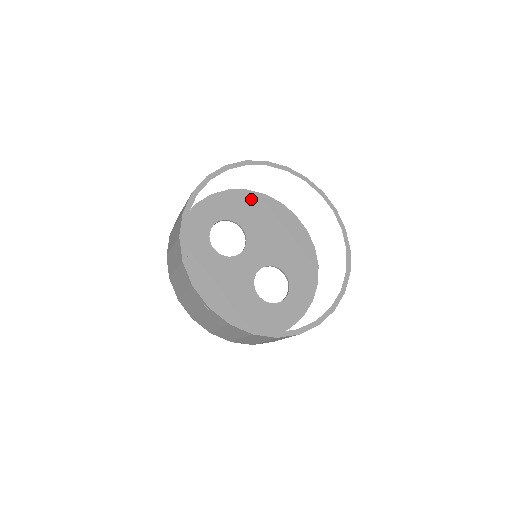
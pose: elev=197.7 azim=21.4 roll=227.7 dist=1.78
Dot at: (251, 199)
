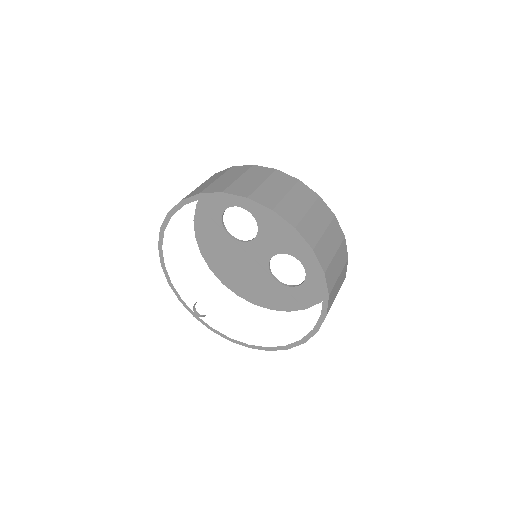
Dot at: occluded
